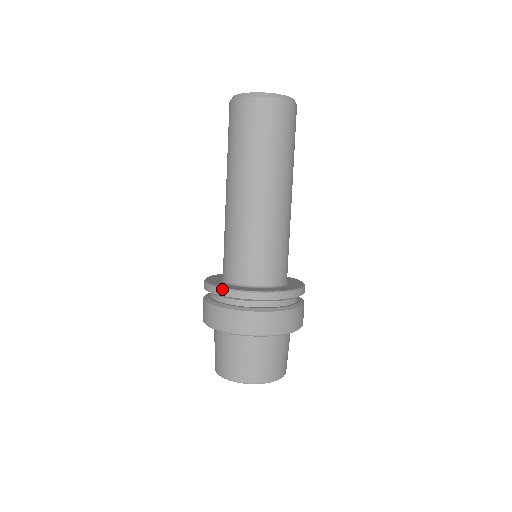
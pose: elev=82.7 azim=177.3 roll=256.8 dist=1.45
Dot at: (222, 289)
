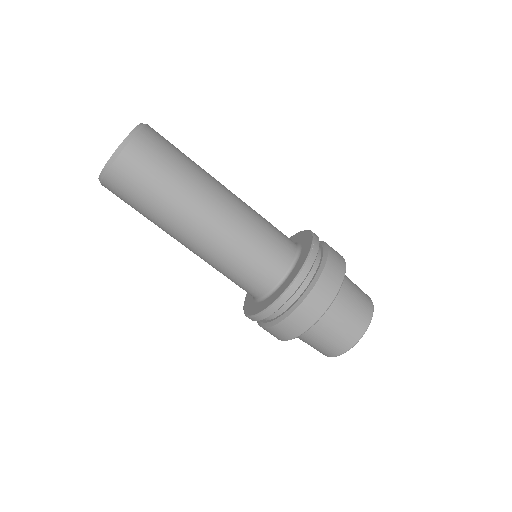
Dot at: (294, 281)
